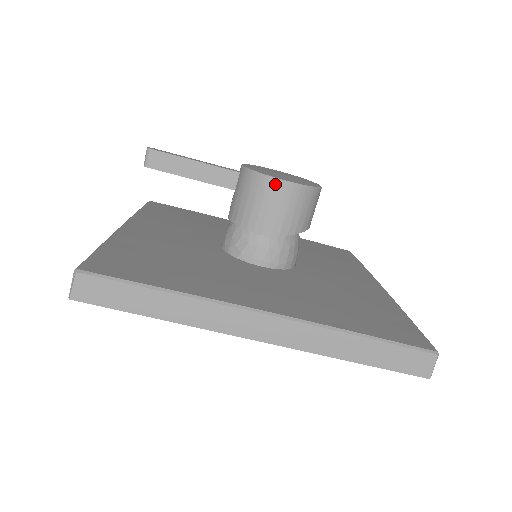
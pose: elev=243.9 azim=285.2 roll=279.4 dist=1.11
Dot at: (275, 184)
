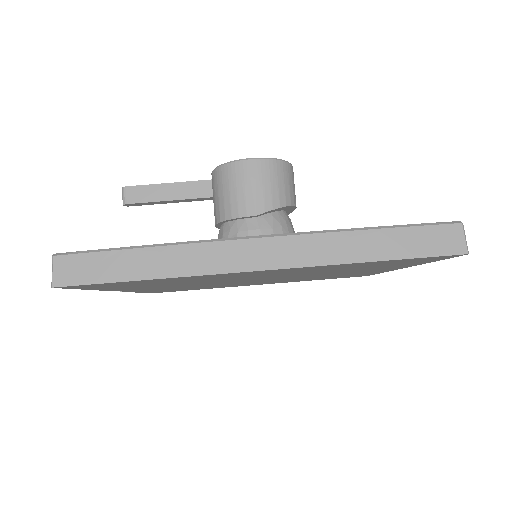
Dot at: (242, 165)
